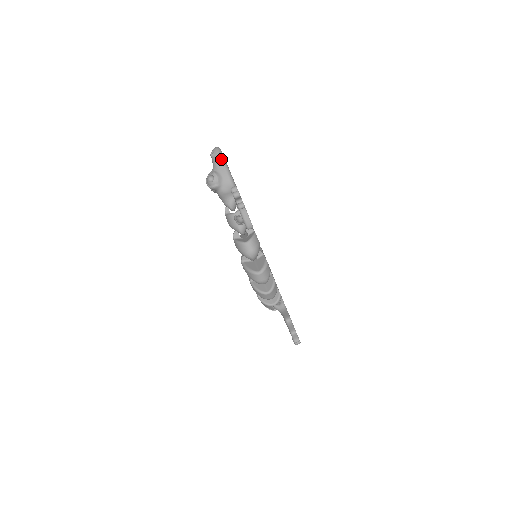
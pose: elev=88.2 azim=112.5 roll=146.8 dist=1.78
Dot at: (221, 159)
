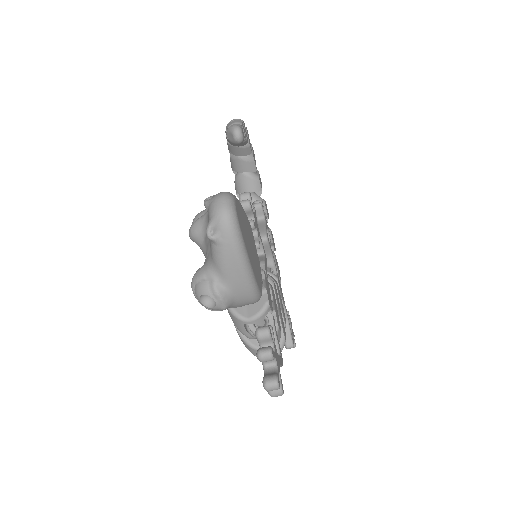
Dot at: (238, 259)
